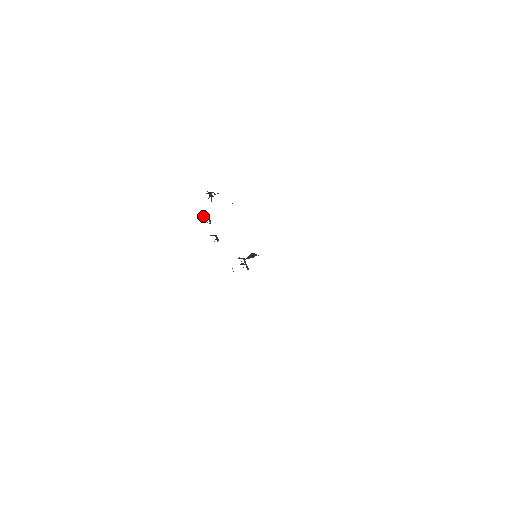
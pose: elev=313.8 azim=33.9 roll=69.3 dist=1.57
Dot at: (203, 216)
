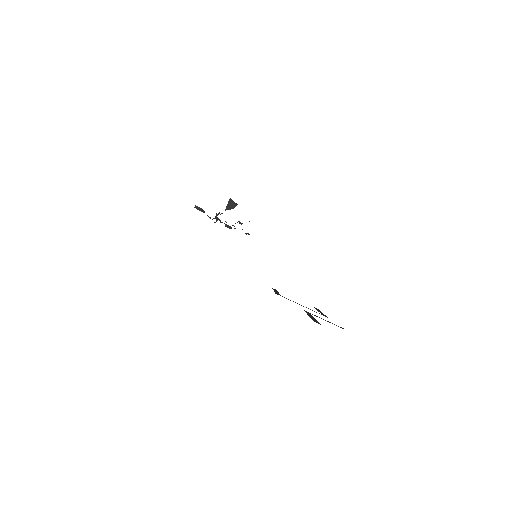
Dot at: (195, 207)
